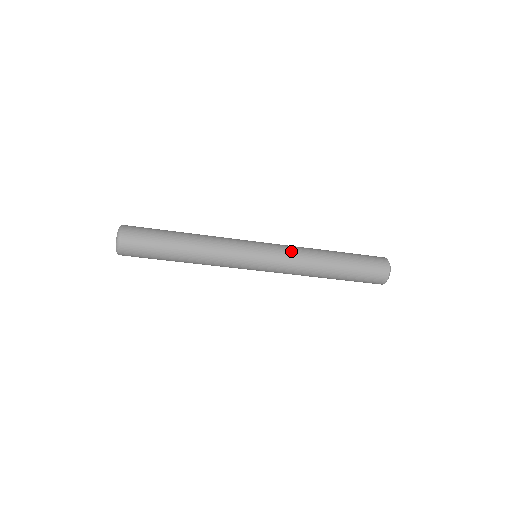
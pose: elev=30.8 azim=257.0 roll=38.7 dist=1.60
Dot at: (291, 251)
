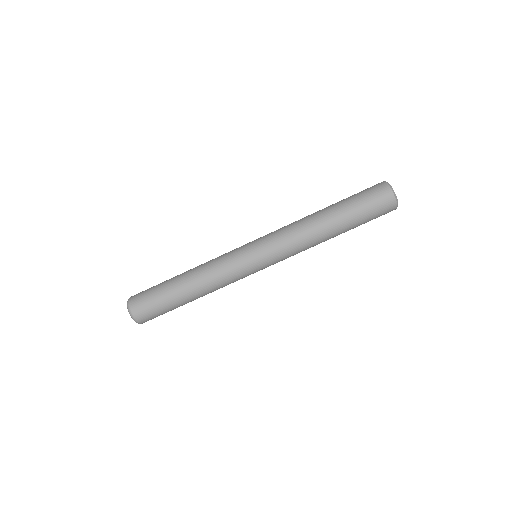
Dot at: occluded
